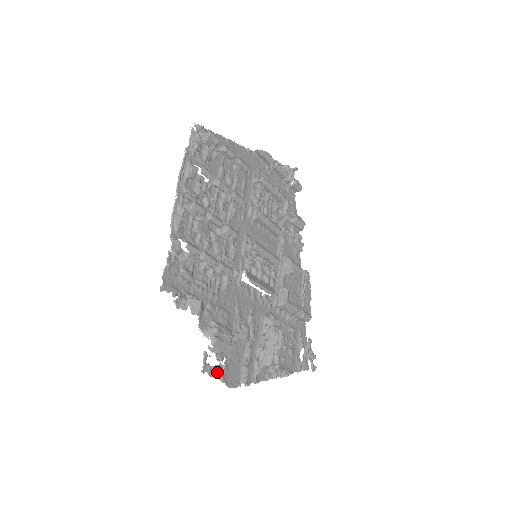
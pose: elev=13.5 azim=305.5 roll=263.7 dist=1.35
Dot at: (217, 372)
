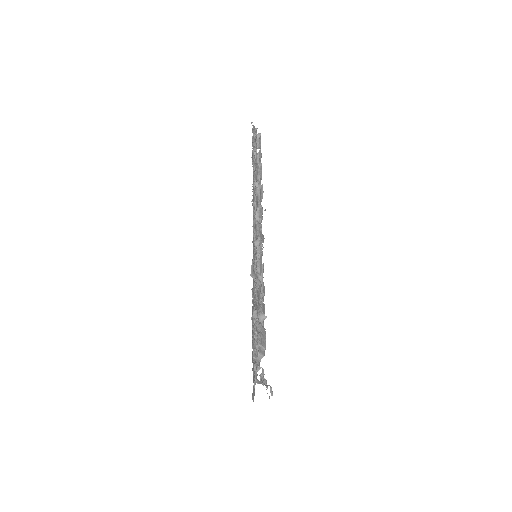
Dot at: (253, 318)
